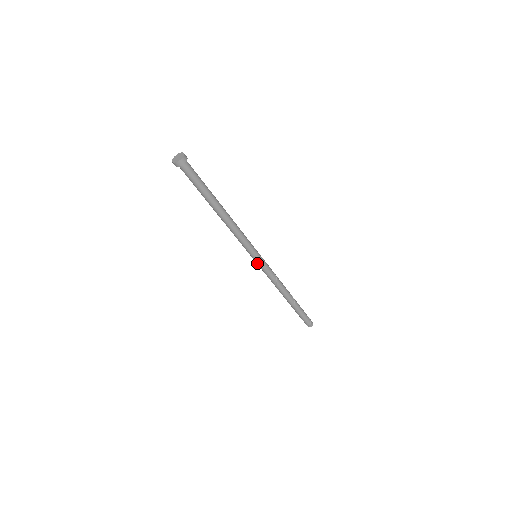
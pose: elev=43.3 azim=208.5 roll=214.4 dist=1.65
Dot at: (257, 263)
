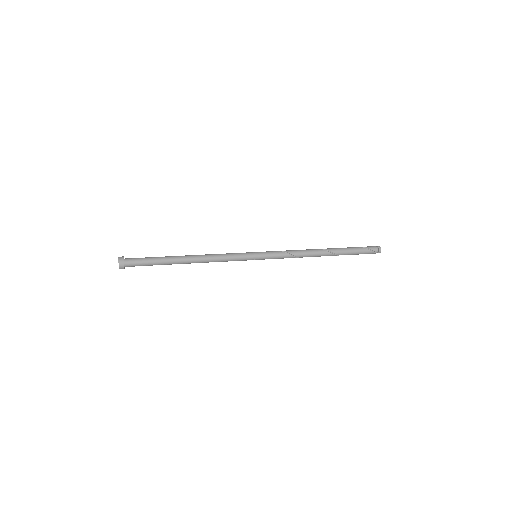
Dot at: occluded
